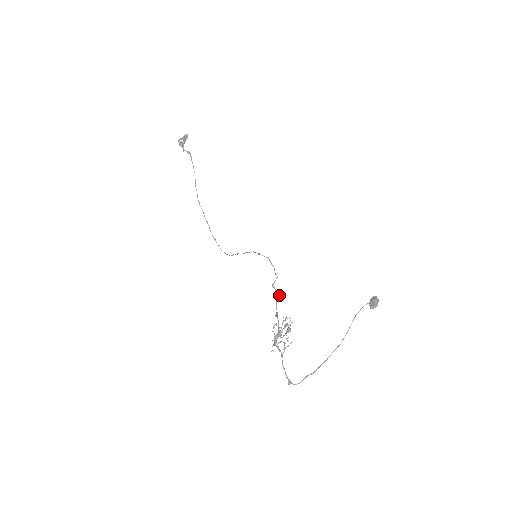
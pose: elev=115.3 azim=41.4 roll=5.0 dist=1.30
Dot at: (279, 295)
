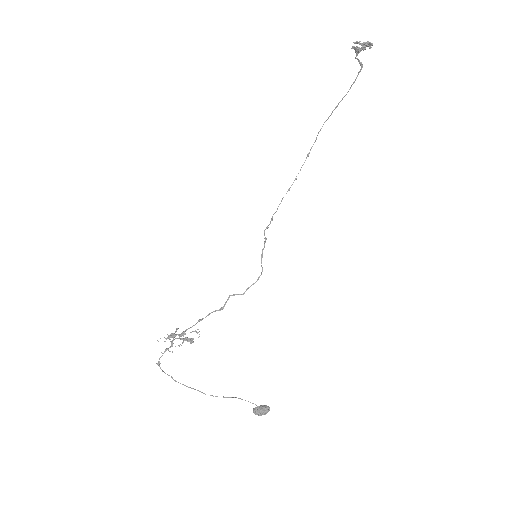
Dot at: (222, 309)
